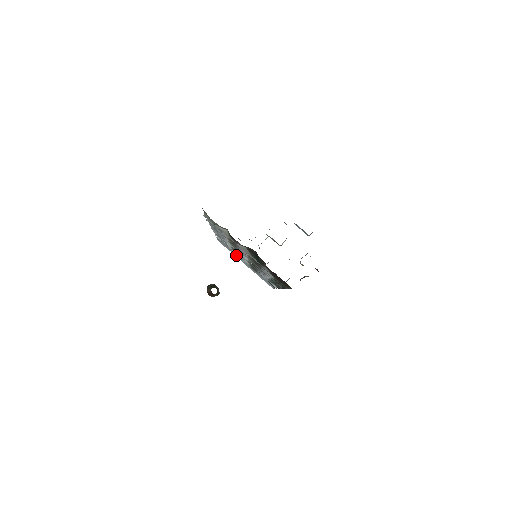
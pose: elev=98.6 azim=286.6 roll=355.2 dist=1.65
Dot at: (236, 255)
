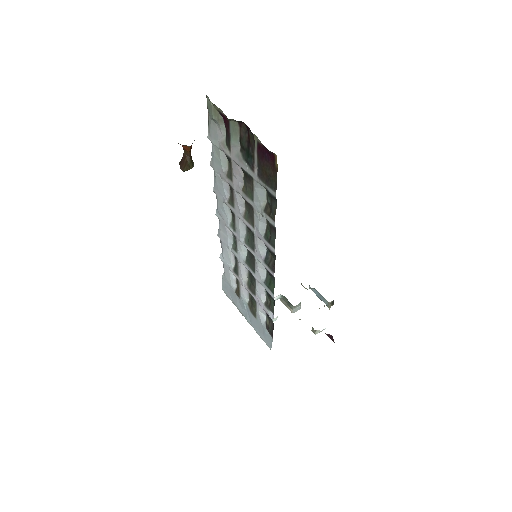
Dot at: (238, 302)
